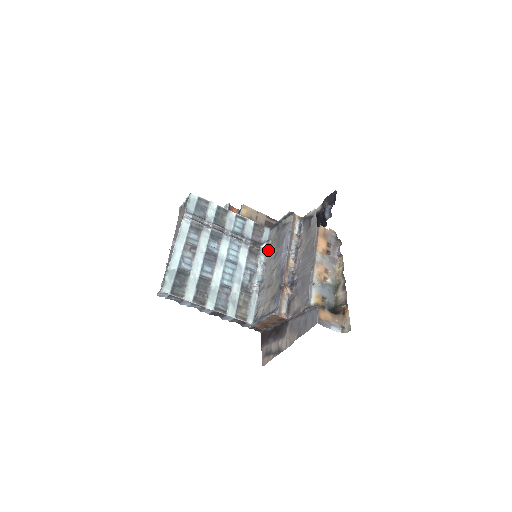
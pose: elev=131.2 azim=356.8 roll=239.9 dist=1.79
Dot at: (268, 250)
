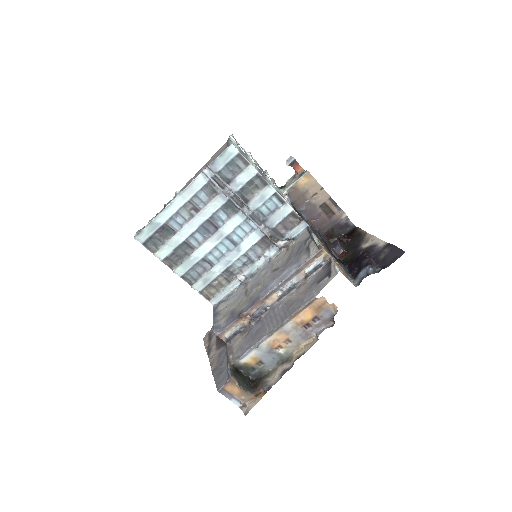
Dot at: (284, 249)
